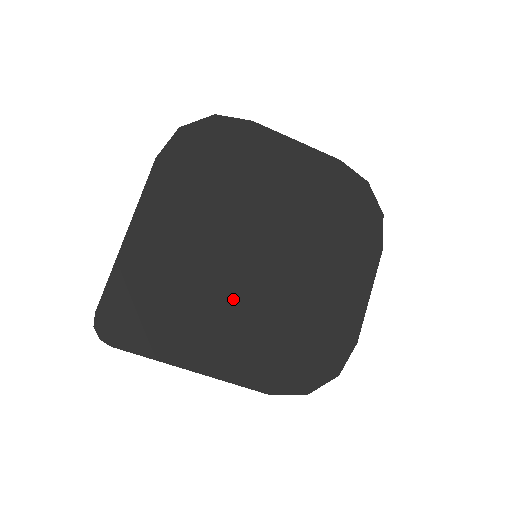
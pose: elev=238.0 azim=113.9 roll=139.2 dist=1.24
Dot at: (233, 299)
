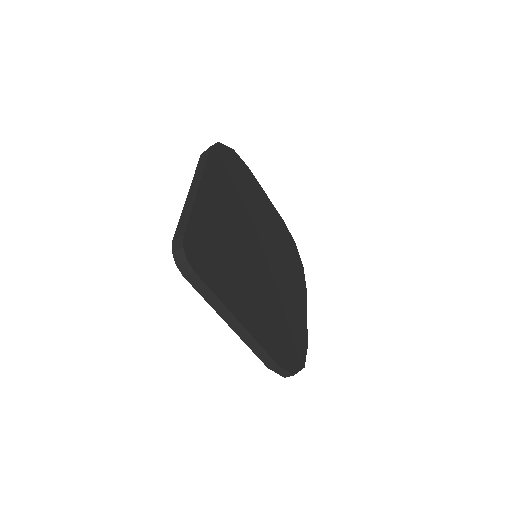
Dot at: (253, 277)
